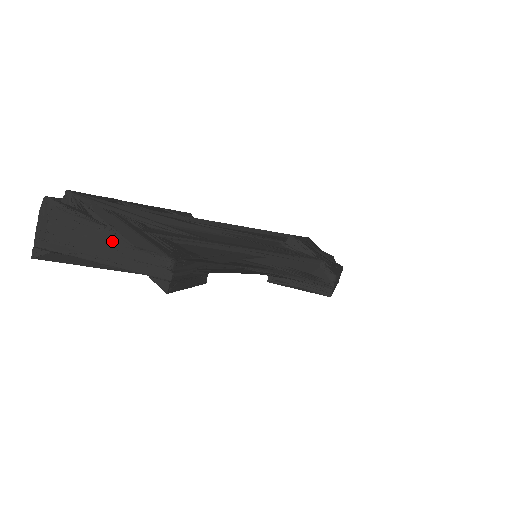
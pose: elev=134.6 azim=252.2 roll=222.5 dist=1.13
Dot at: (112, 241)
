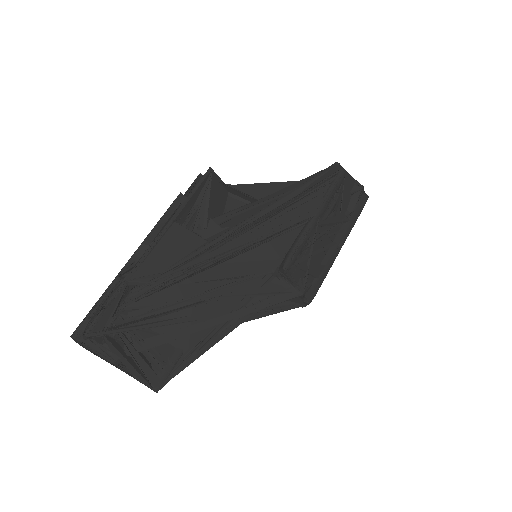
Dot at: (120, 369)
